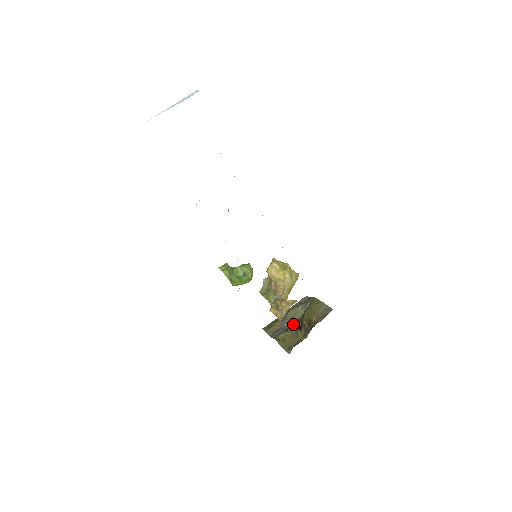
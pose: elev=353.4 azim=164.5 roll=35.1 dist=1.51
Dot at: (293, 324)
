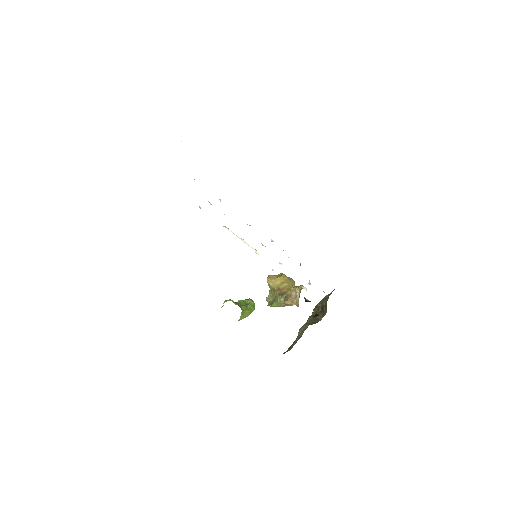
Dot at: (309, 318)
